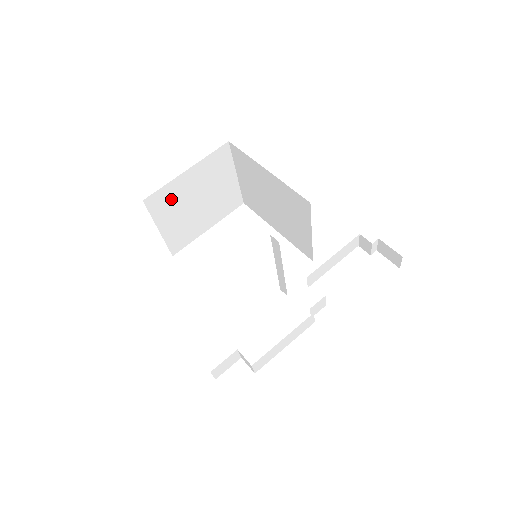
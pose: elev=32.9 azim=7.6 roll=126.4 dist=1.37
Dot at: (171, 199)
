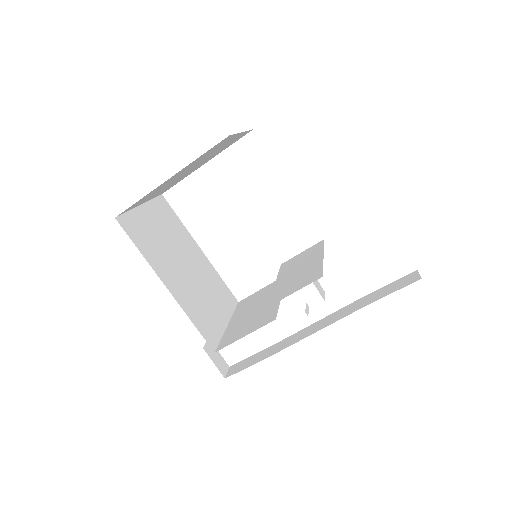
Dot at: (152, 193)
